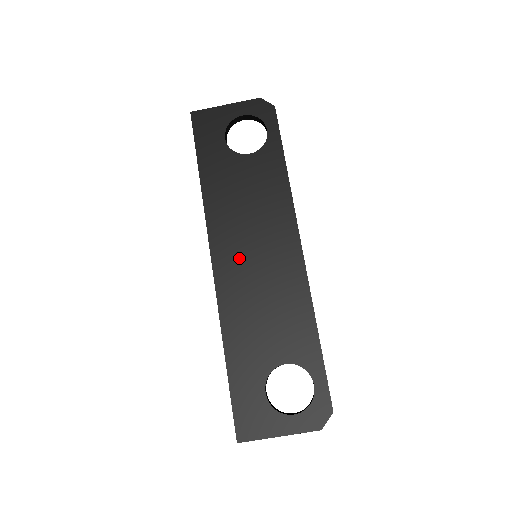
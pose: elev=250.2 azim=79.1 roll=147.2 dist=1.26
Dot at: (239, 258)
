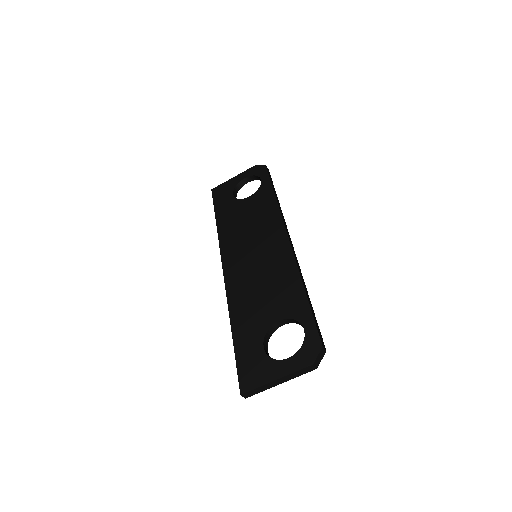
Dot at: (242, 260)
